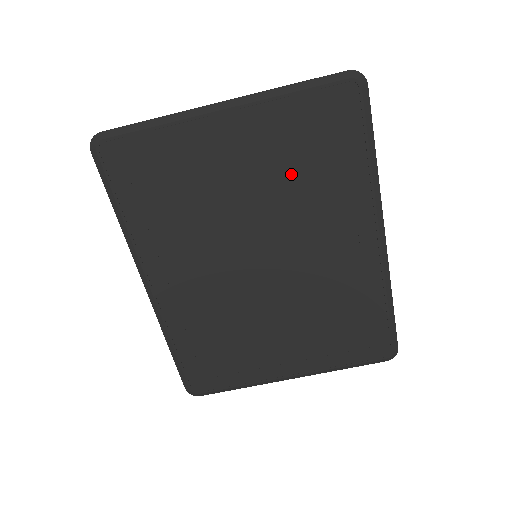
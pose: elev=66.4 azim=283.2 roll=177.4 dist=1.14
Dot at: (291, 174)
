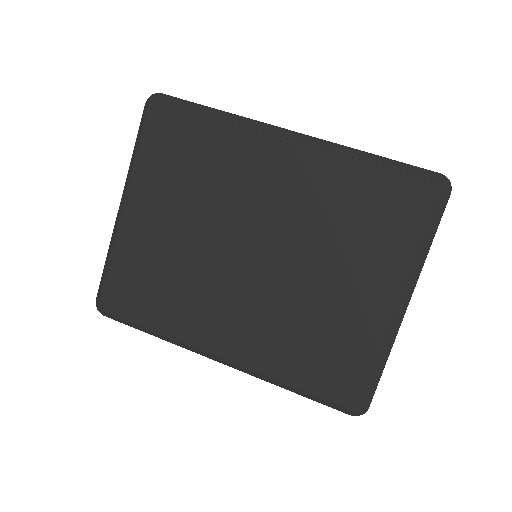
Dot at: (193, 184)
